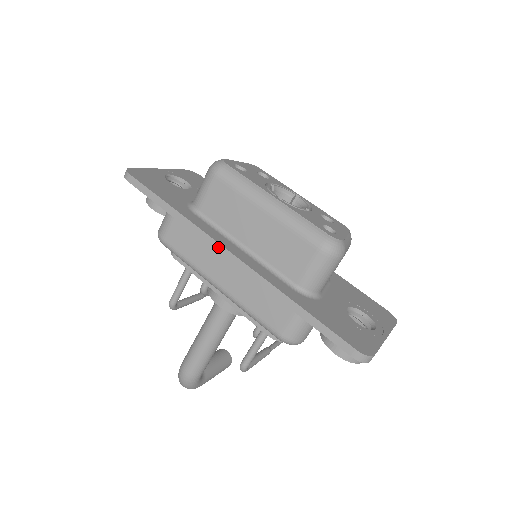
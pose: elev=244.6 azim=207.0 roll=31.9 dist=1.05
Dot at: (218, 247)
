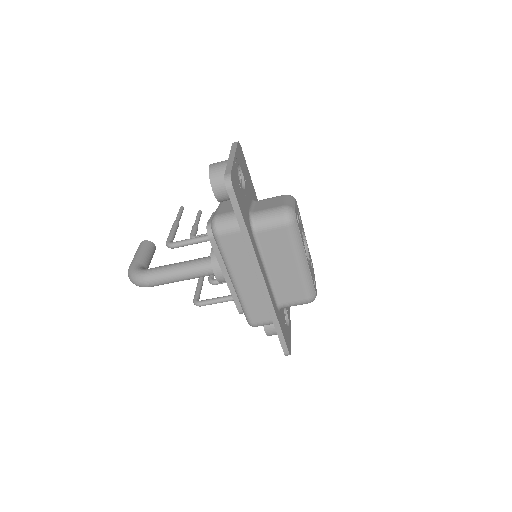
Dot at: (260, 274)
